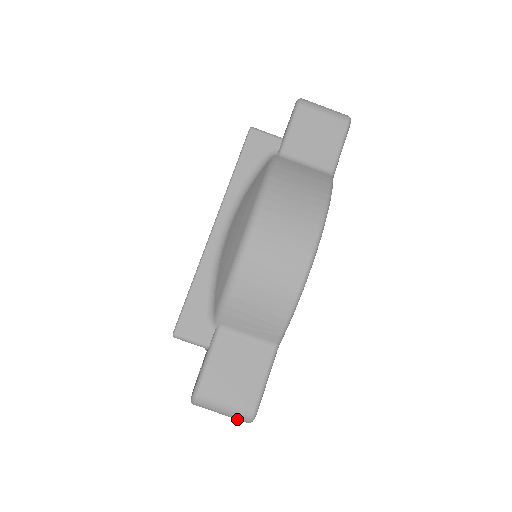
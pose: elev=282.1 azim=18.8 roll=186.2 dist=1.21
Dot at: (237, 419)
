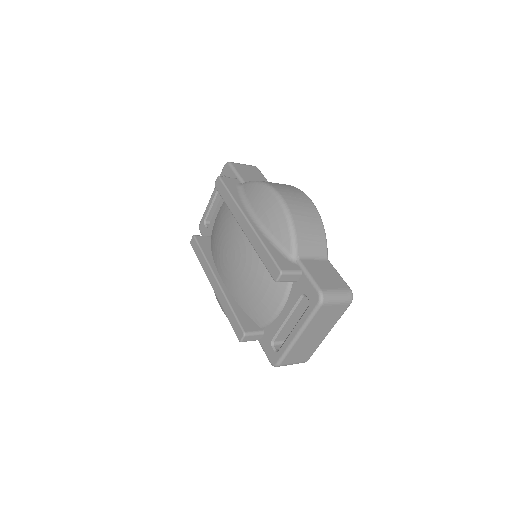
Dot at: (346, 302)
